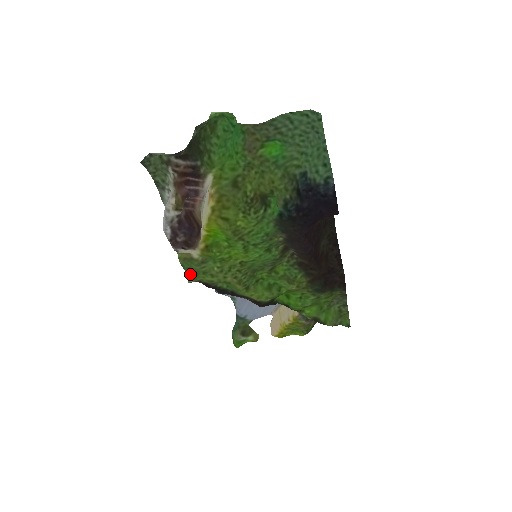
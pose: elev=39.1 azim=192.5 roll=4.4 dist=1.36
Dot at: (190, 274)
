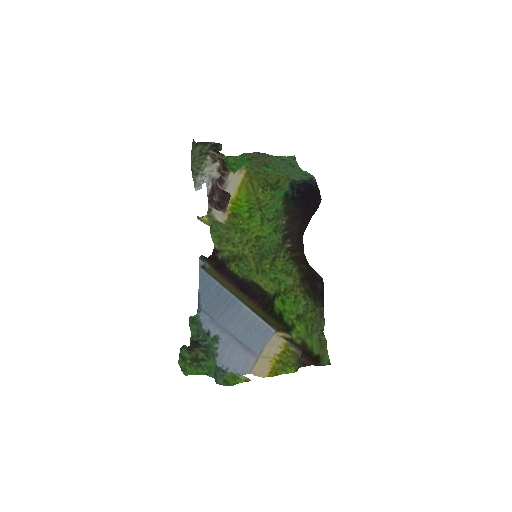
Dot at: (215, 239)
